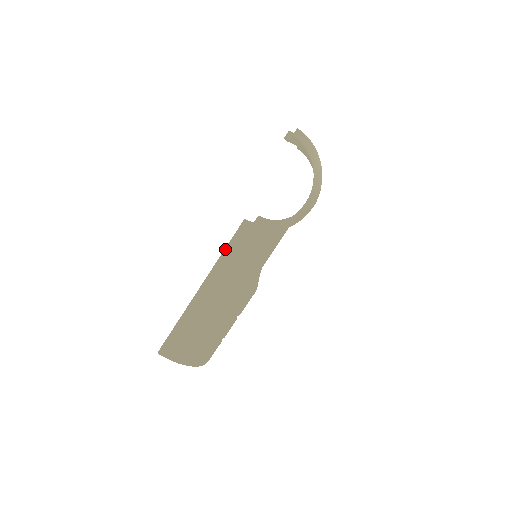
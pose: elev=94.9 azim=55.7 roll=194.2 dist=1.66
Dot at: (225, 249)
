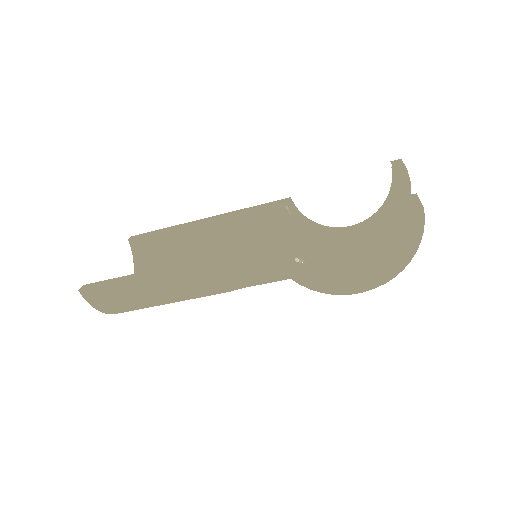
Dot at: (231, 257)
